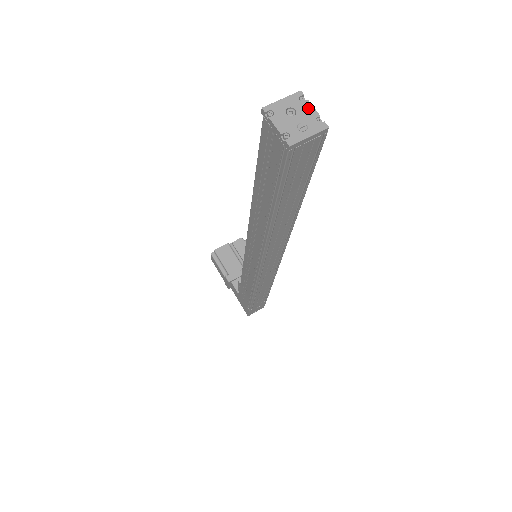
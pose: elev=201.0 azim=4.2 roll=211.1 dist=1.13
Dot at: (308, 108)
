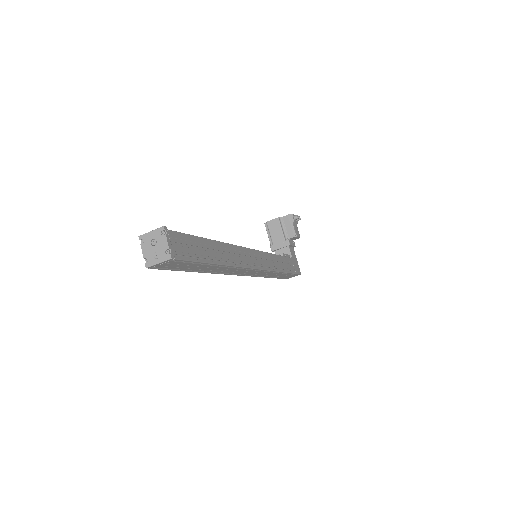
Dot at: (164, 241)
